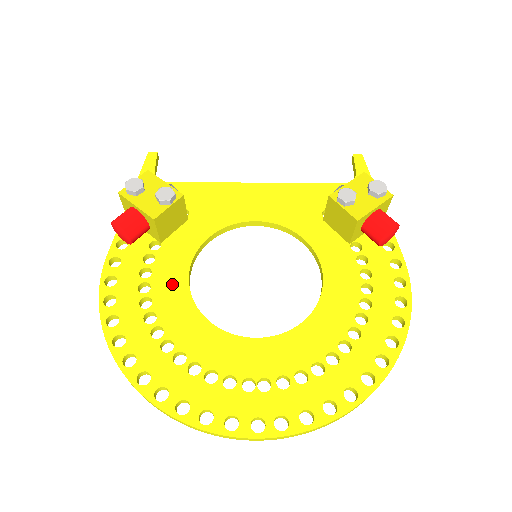
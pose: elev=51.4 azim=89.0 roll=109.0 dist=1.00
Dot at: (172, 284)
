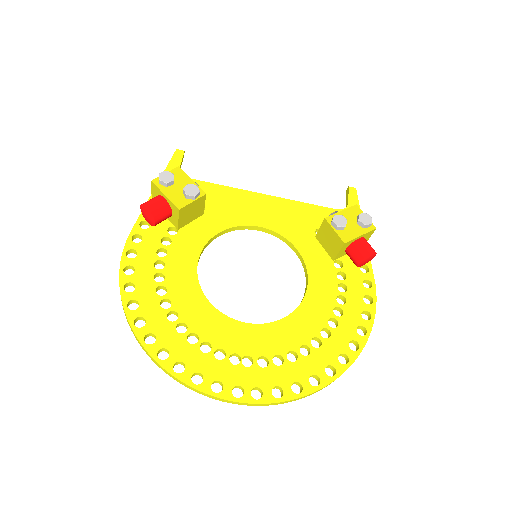
Dot at: (183, 266)
